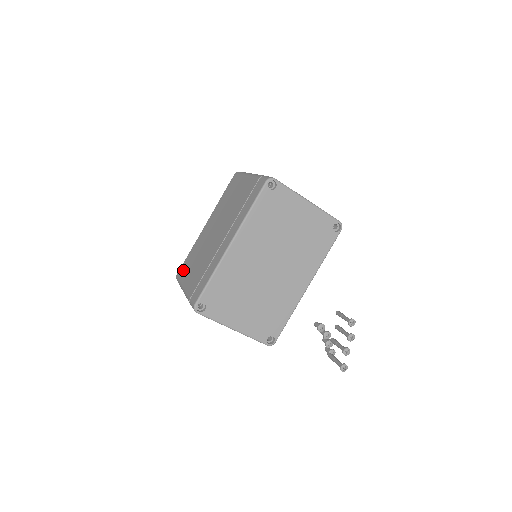
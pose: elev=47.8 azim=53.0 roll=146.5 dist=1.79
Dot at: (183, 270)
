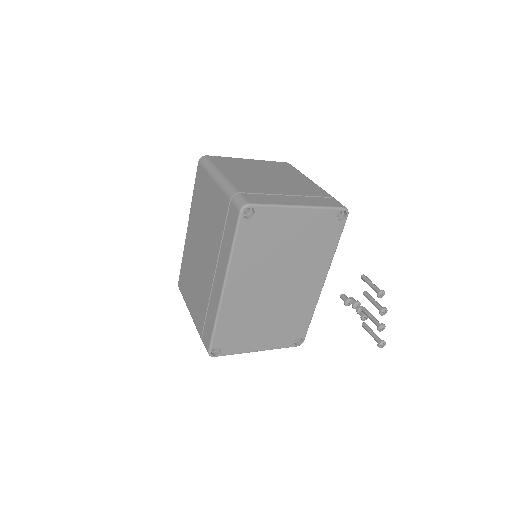
Dot at: (182, 285)
